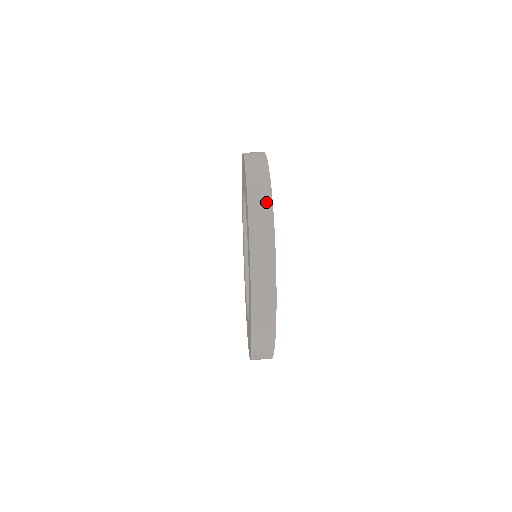
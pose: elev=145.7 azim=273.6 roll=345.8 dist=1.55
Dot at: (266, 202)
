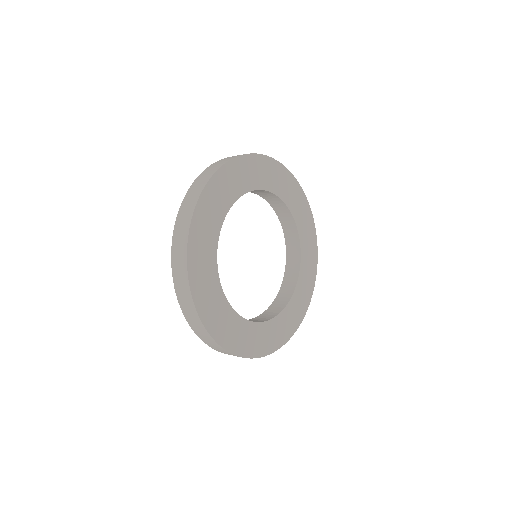
Dot at: occluded
